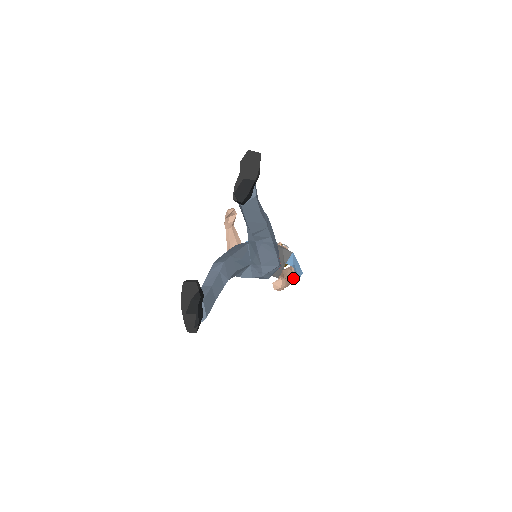
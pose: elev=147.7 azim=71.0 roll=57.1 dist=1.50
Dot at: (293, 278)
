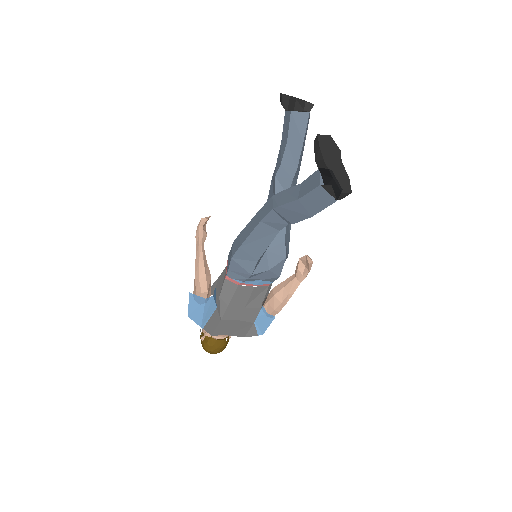
Dot at: occluded
